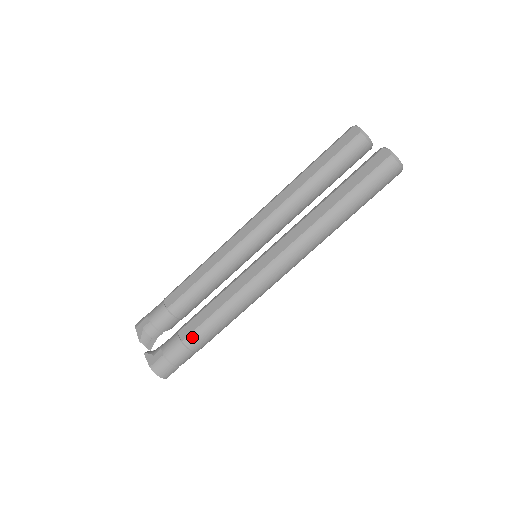
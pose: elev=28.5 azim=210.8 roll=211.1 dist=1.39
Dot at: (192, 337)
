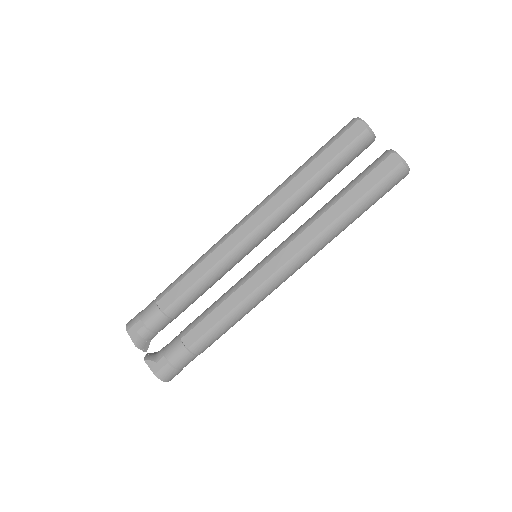
Dot at: (198, 344)
